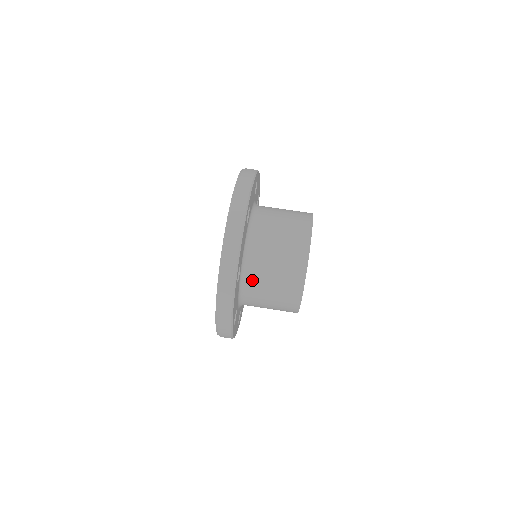
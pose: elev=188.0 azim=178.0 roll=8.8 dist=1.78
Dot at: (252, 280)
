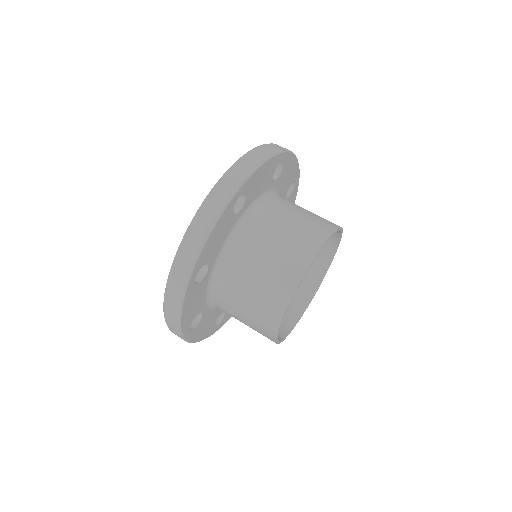
Dot at: occluded
